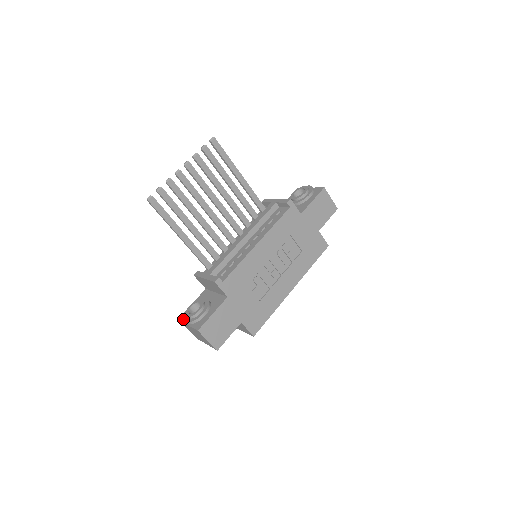
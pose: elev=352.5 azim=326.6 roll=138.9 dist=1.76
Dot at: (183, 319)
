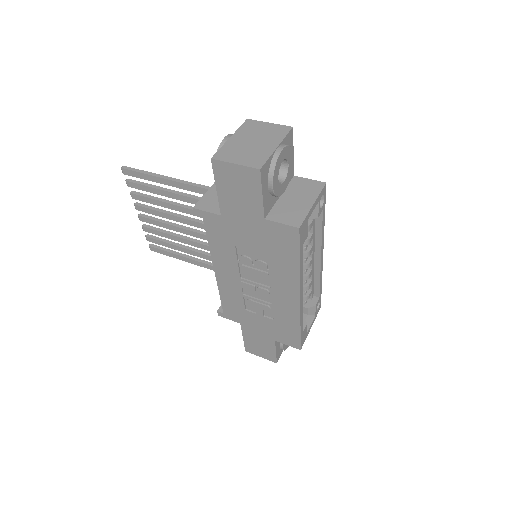
Dot at: occluded
